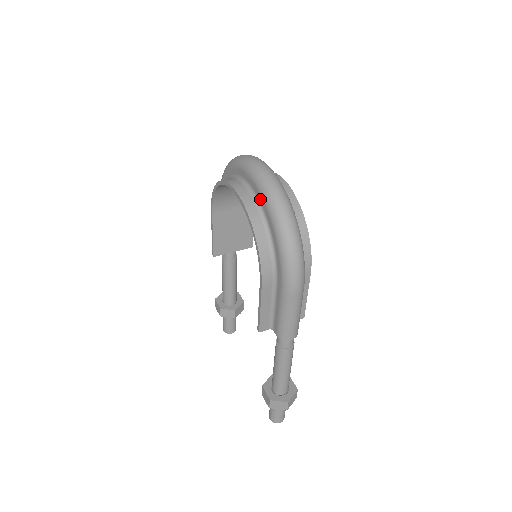
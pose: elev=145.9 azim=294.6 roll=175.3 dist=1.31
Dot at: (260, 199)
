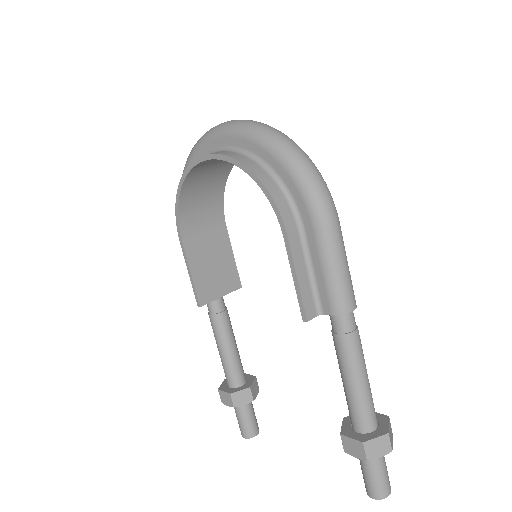
Dot at: (241, 144)
